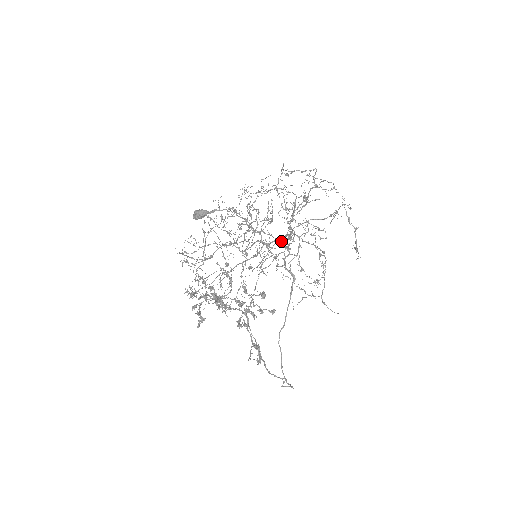
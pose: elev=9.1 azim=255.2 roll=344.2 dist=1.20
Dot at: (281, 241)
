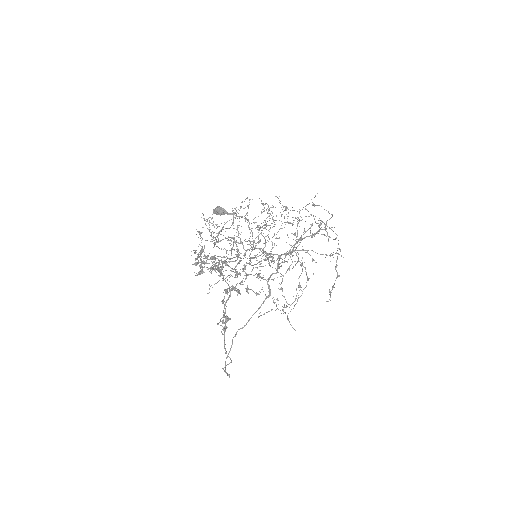
Dot at: (278, 257)
